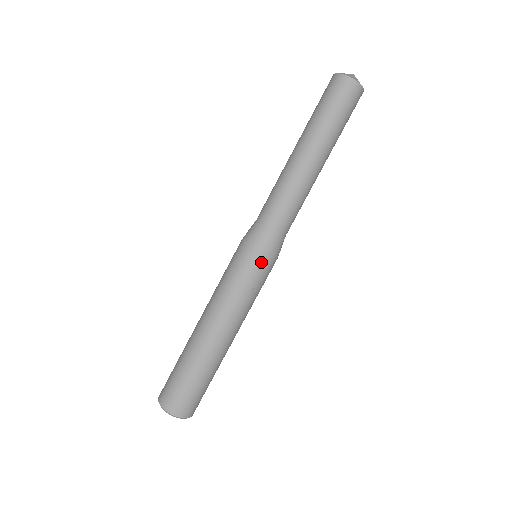
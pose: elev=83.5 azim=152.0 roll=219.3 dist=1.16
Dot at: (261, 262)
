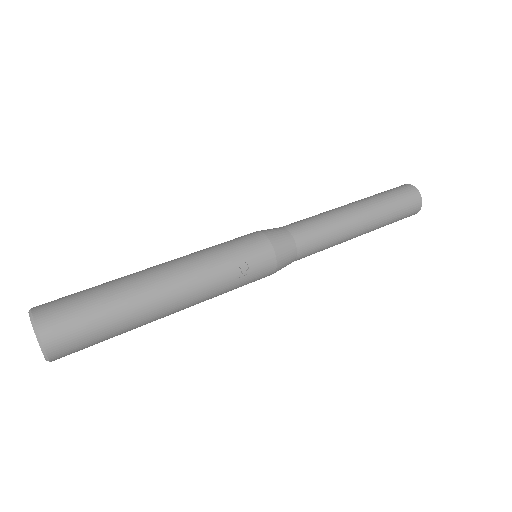
Dot at: (264, 252)
